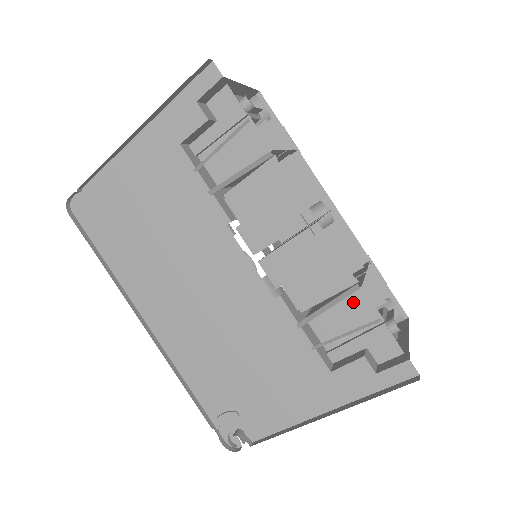
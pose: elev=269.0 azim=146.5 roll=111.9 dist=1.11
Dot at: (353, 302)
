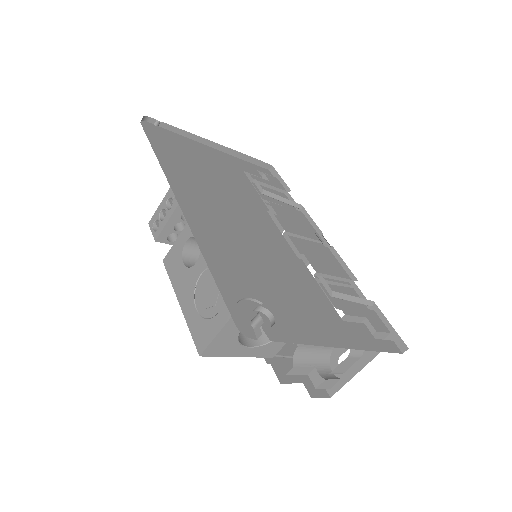
Dot at: (349, 292)
